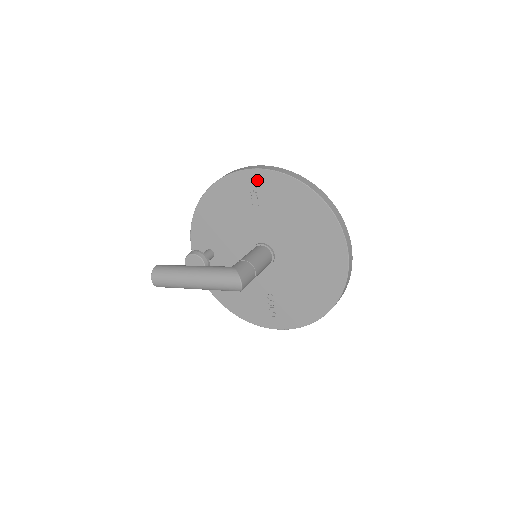
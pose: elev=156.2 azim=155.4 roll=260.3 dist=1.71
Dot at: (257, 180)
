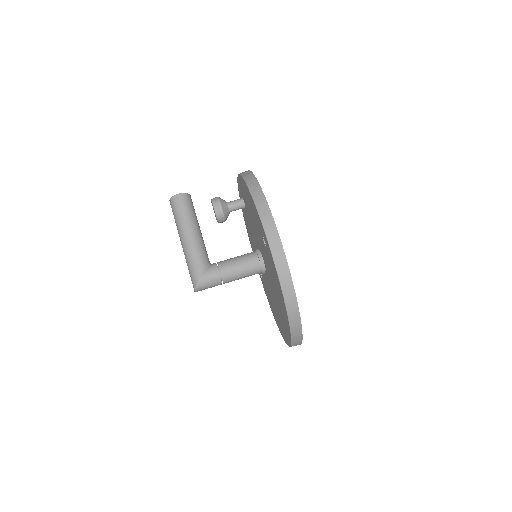
Dot at: (267, 244)
